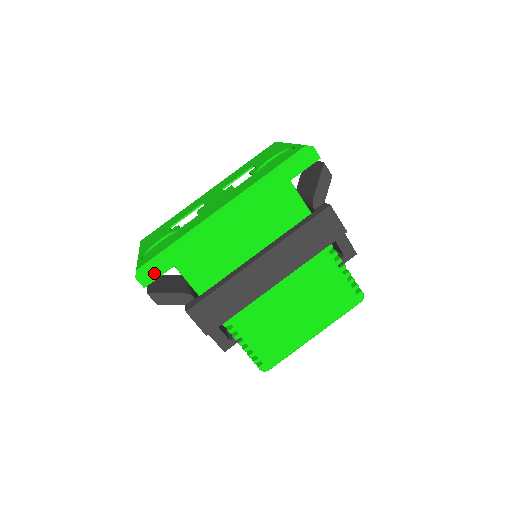
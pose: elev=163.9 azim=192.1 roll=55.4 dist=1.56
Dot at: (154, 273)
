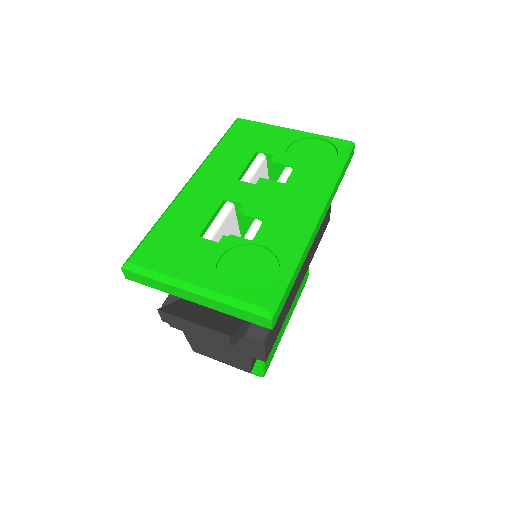
Dot at: (281, 307)
